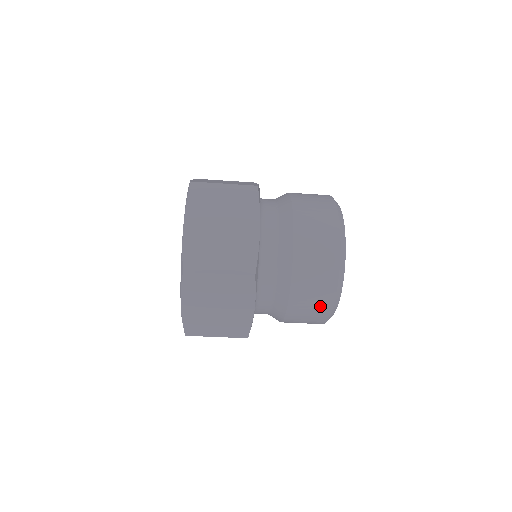
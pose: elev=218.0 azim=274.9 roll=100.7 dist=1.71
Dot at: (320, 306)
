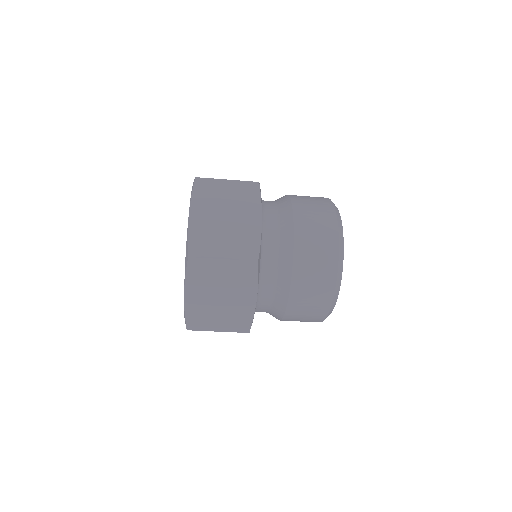
Dot at: occluded
